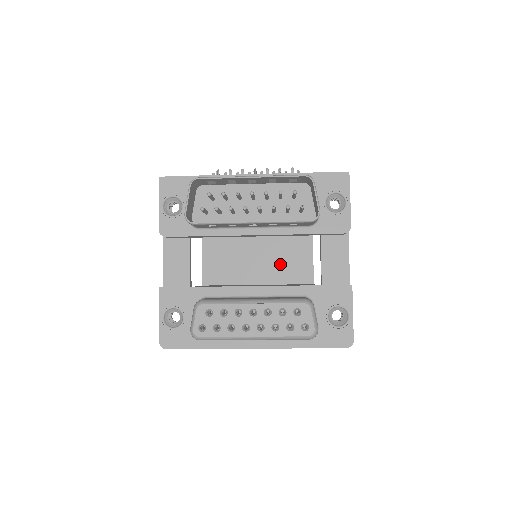
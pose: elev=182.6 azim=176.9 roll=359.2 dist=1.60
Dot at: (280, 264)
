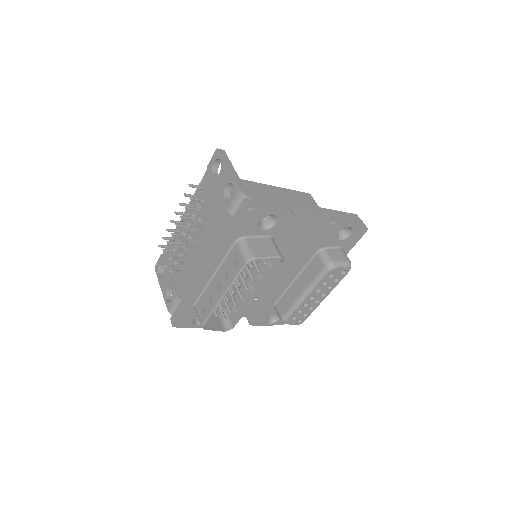
Dot at: occluded
